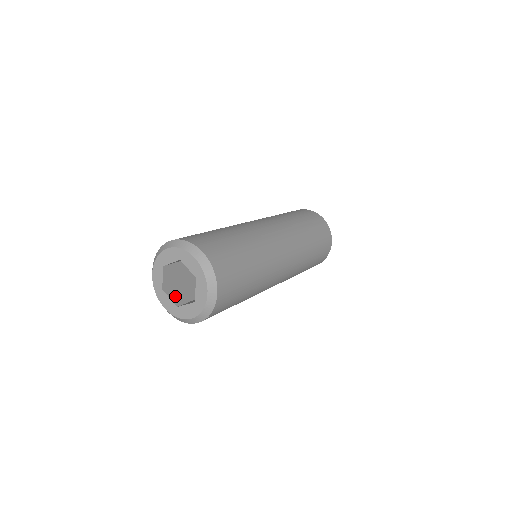
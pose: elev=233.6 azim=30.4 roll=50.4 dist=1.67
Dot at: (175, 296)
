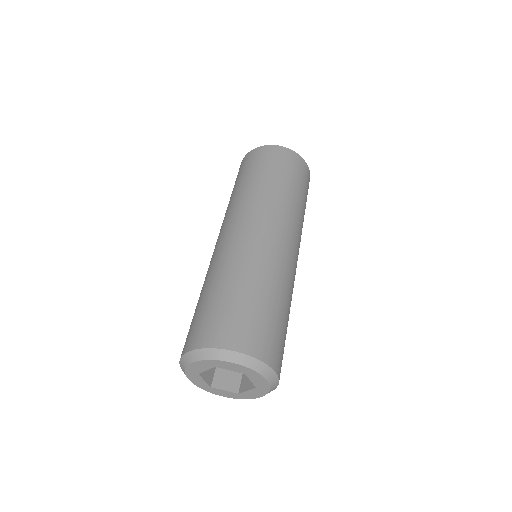
Dot at: (207, 373)
